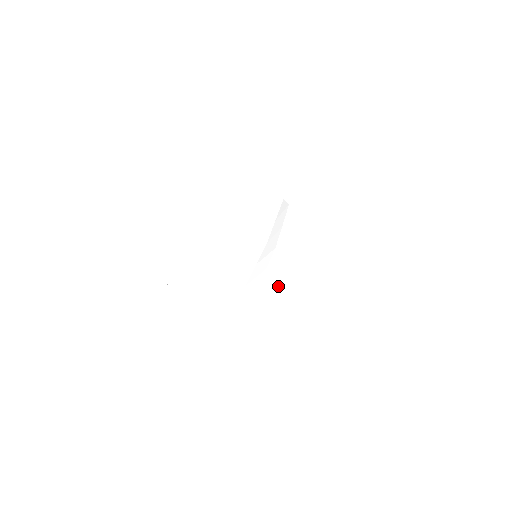
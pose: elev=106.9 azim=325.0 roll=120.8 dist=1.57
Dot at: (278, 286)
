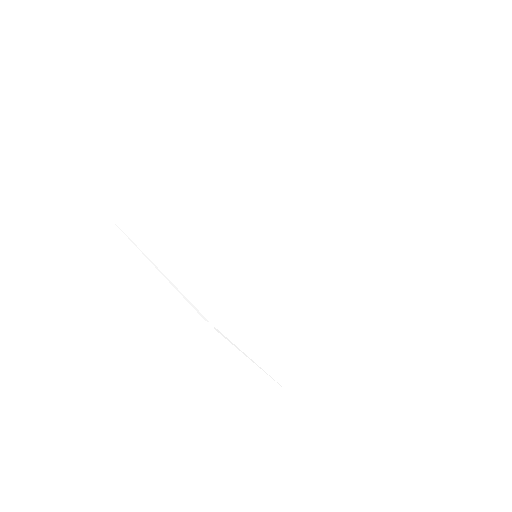
Dot at: (282, 324)
